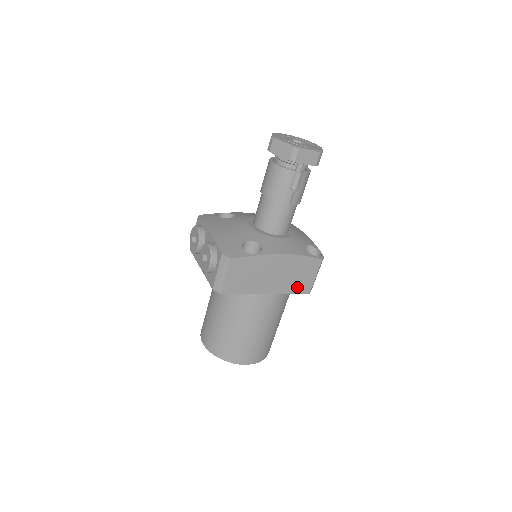
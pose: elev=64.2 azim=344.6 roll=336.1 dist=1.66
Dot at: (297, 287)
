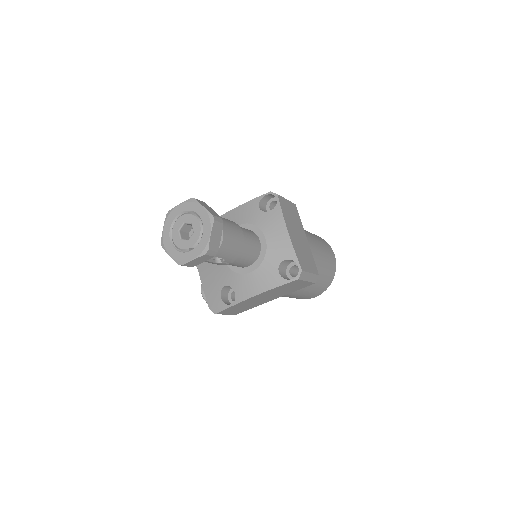
Dot at: (296, 288)
